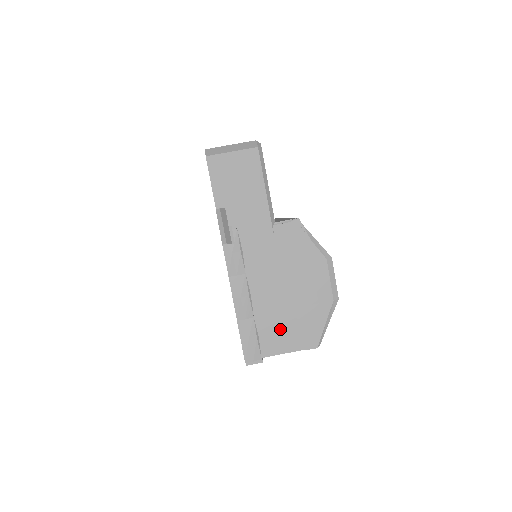
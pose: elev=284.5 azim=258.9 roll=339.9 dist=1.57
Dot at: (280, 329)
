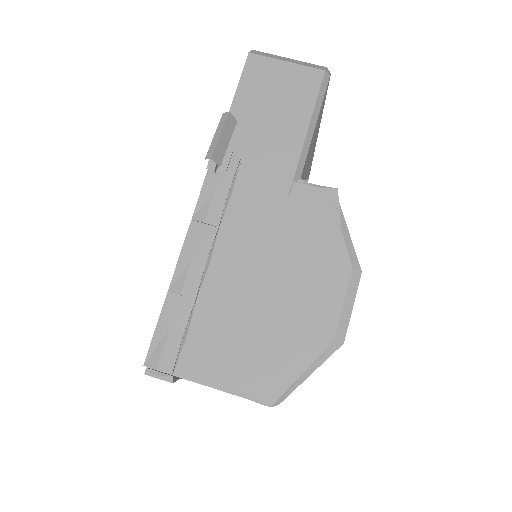
Dot at: (227, 342)
